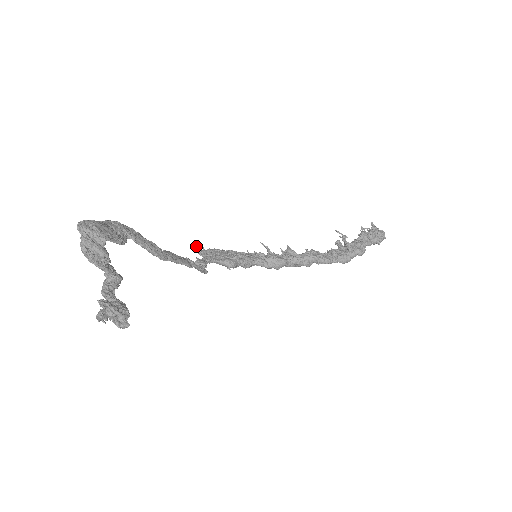
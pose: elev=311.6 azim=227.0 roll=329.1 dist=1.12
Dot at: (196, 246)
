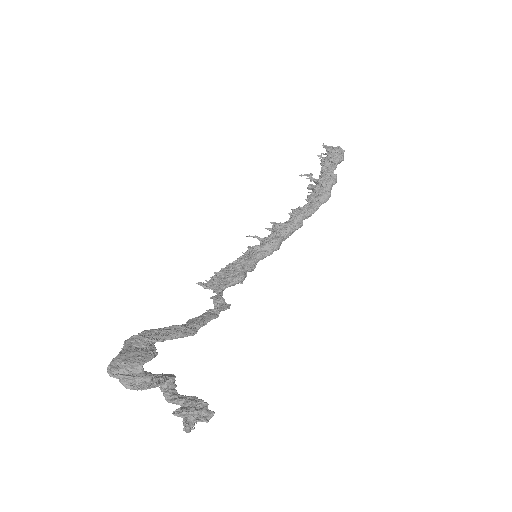
Dot at: (199, 284)
